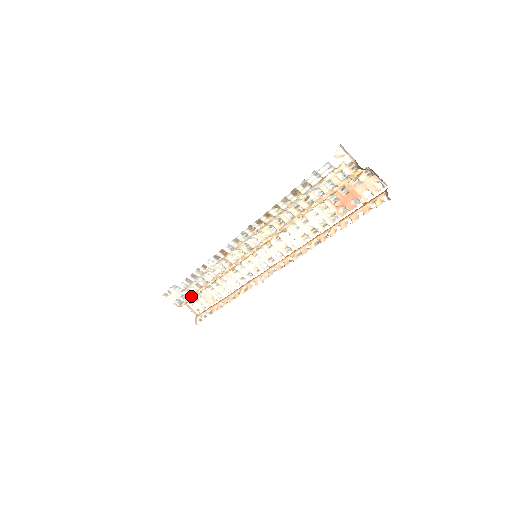
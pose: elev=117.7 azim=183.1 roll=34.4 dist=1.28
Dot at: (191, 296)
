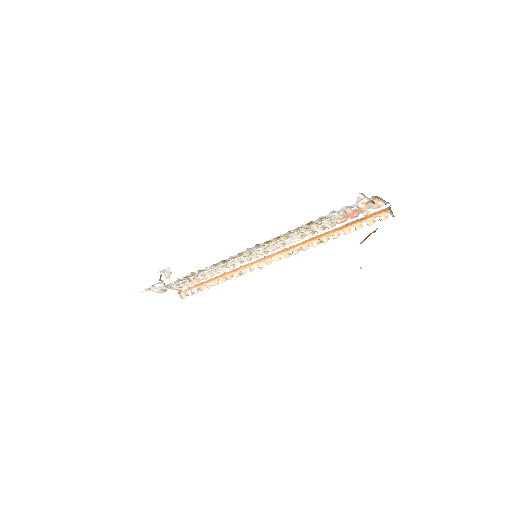
Dot at: (178, 285)
